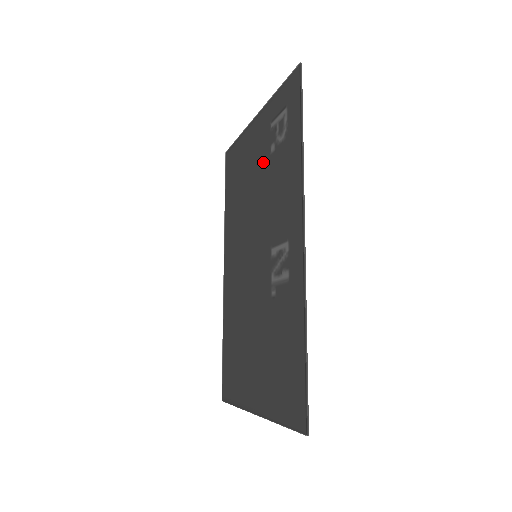
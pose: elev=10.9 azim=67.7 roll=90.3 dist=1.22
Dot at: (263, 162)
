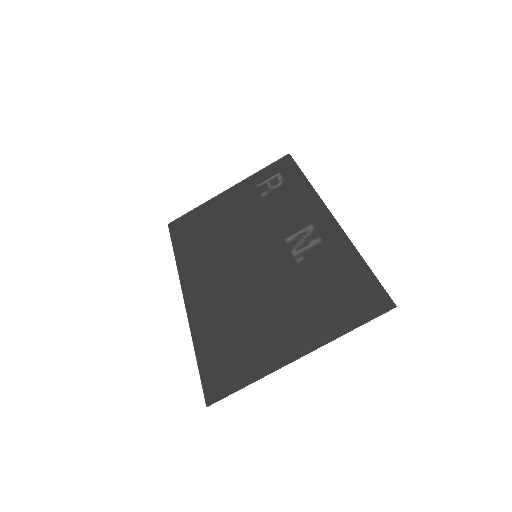
Dot at: (251, 204)
